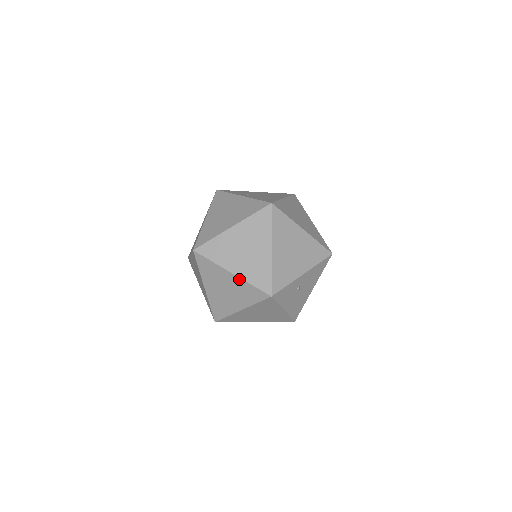
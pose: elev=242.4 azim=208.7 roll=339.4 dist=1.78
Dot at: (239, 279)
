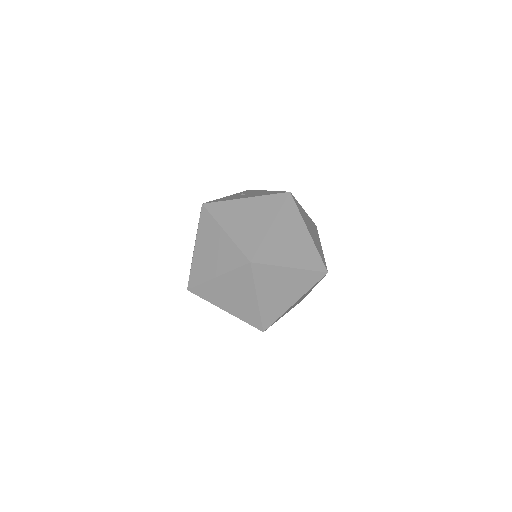
Dot at: (257, 306)
